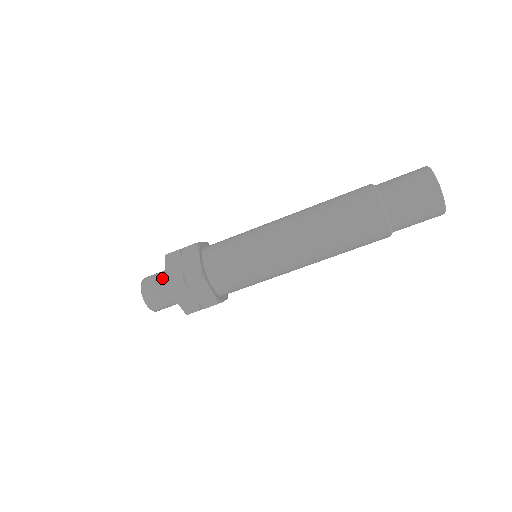
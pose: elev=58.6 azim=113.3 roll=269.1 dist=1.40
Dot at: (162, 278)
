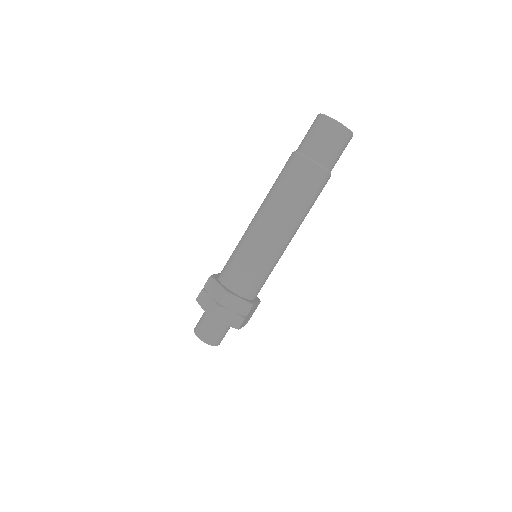
Dot at: (205, 317)
